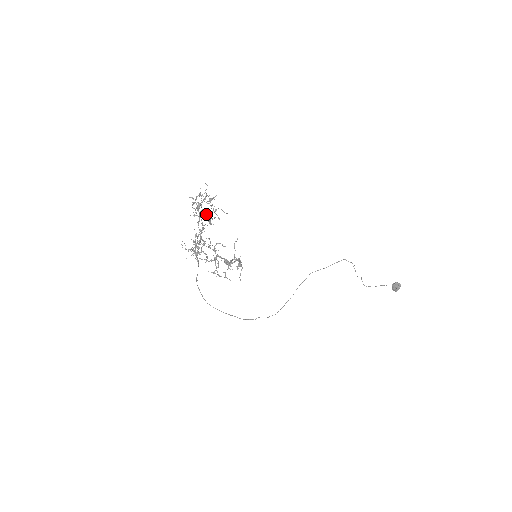
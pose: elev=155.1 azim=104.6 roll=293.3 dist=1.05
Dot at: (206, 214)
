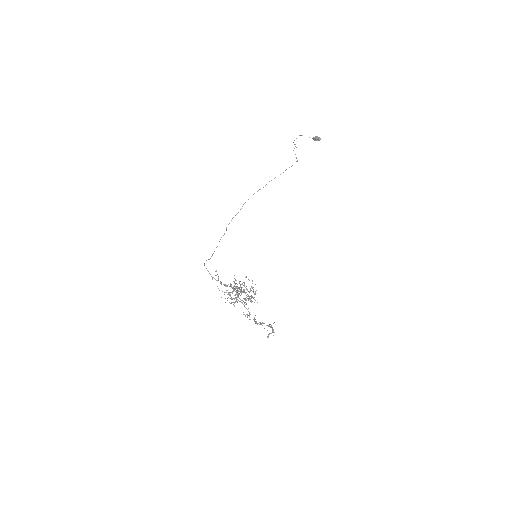
Dot at: occluded
